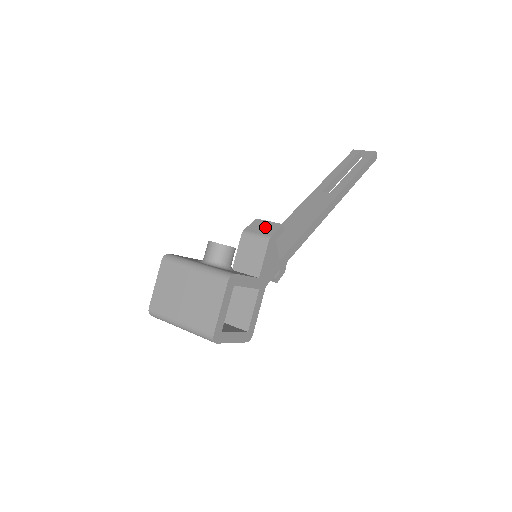
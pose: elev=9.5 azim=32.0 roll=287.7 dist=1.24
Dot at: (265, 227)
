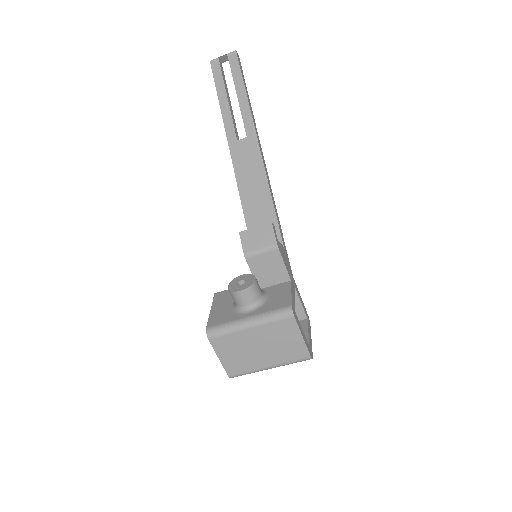
Dot at: (260, 237)
